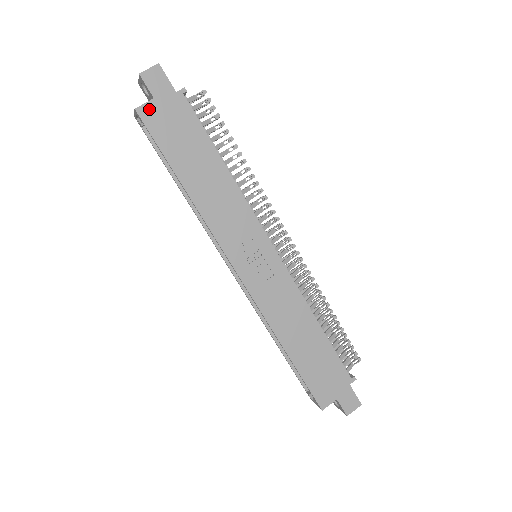
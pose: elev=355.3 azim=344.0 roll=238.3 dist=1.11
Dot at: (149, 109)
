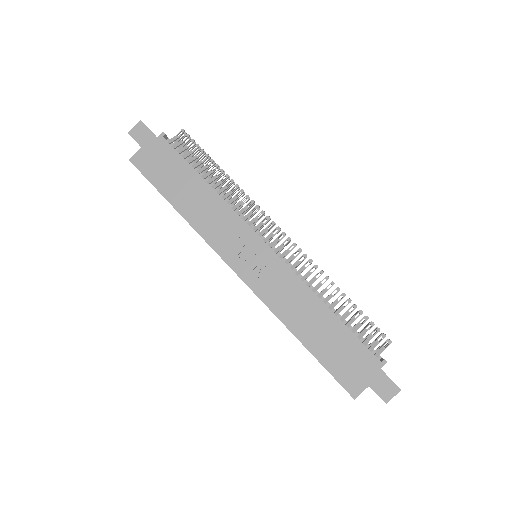
Dot at: (139, 156)
